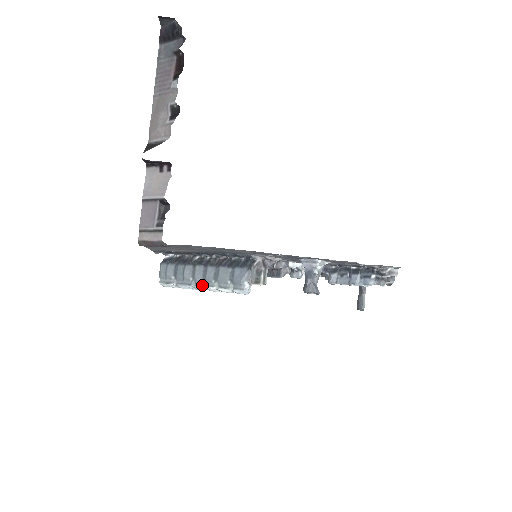
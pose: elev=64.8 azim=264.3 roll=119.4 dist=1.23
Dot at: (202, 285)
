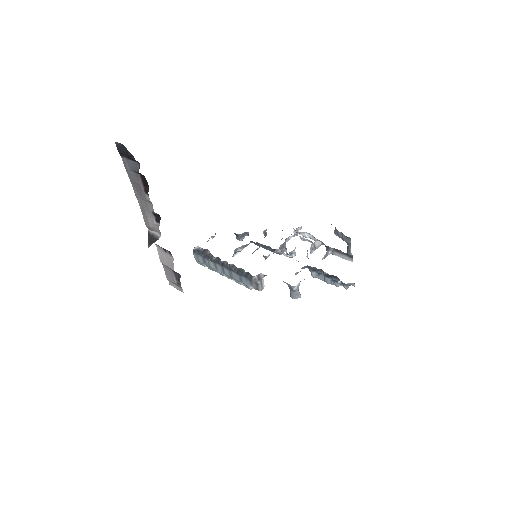
Dot at: (224, 275)
